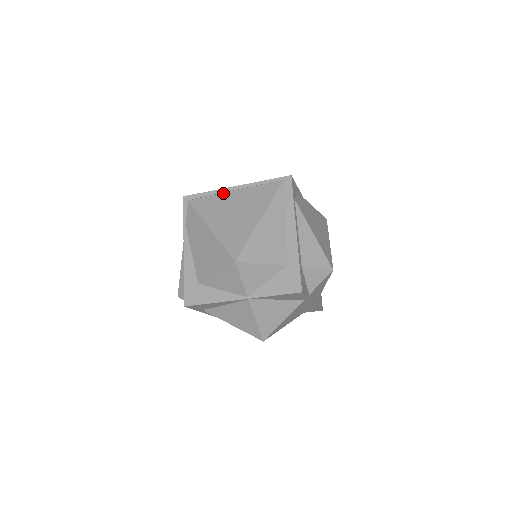
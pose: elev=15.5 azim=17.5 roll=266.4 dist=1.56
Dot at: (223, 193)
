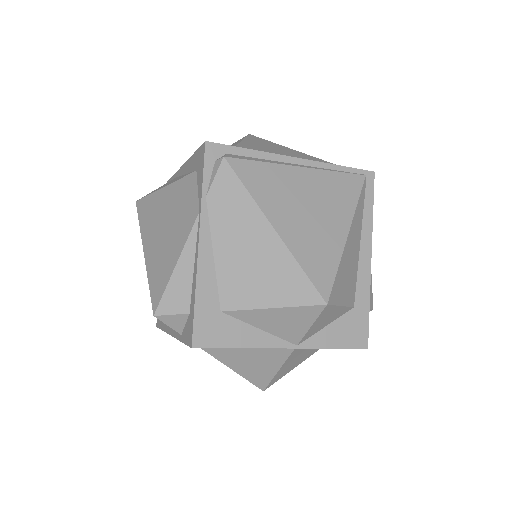
Dot at: (283, 165)
